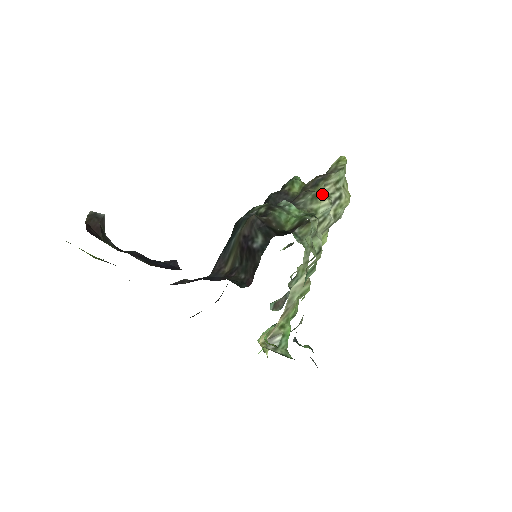
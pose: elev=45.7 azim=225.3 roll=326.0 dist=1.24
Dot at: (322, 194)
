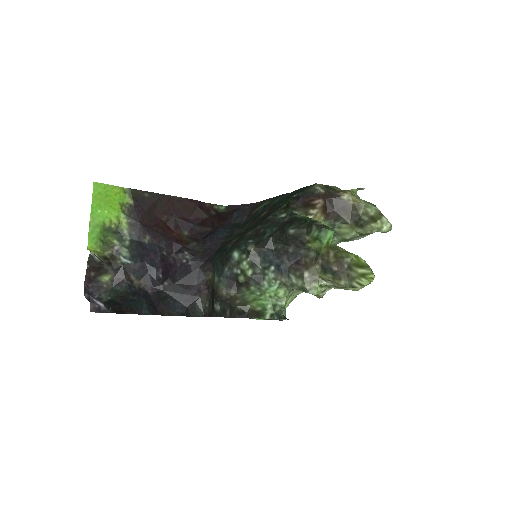
Dot at: occluded
